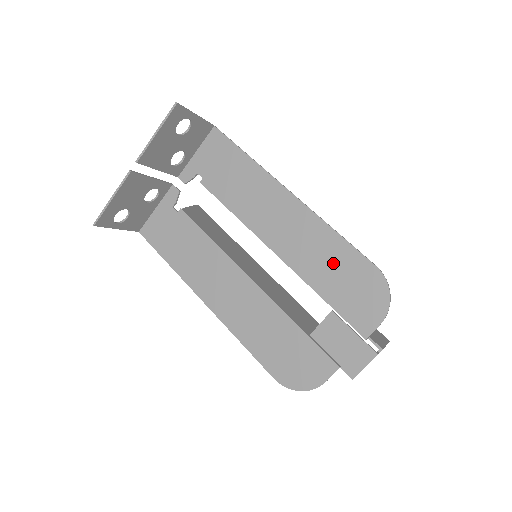
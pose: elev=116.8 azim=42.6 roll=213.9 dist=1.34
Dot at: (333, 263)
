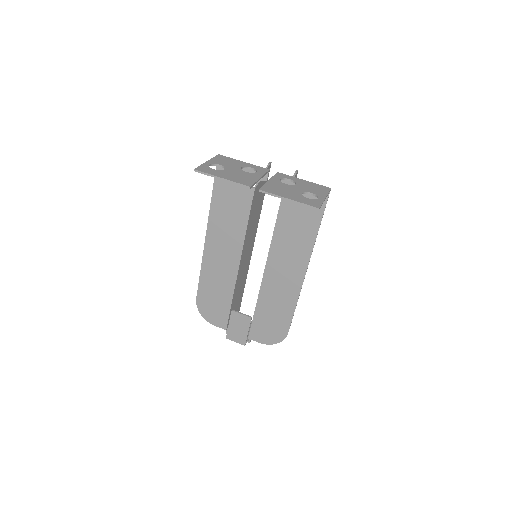
Dot at: (277, 310)
